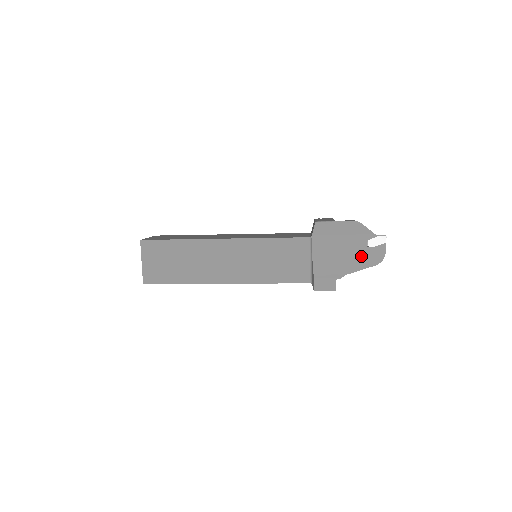
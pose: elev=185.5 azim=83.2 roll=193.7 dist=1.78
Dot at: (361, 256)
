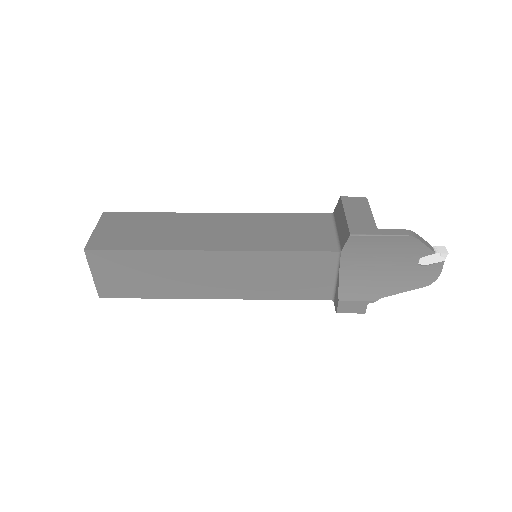
Dot at: (407, 276)
